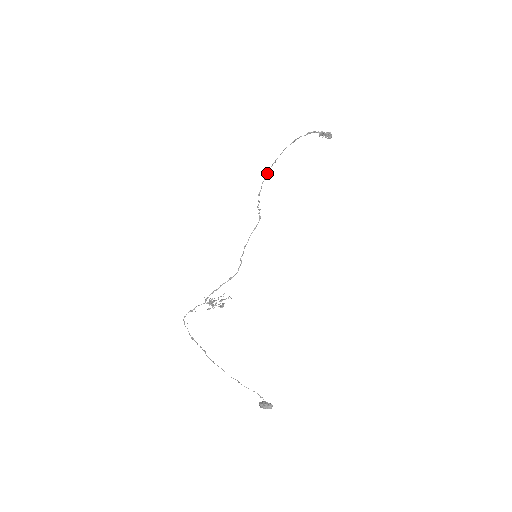
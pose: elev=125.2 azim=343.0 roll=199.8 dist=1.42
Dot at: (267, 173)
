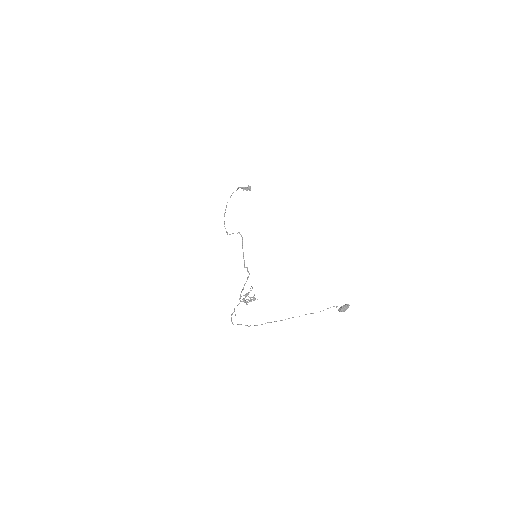
Dot at: occluded
